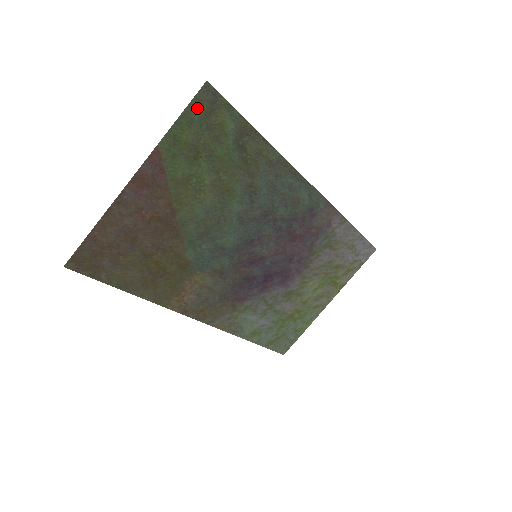
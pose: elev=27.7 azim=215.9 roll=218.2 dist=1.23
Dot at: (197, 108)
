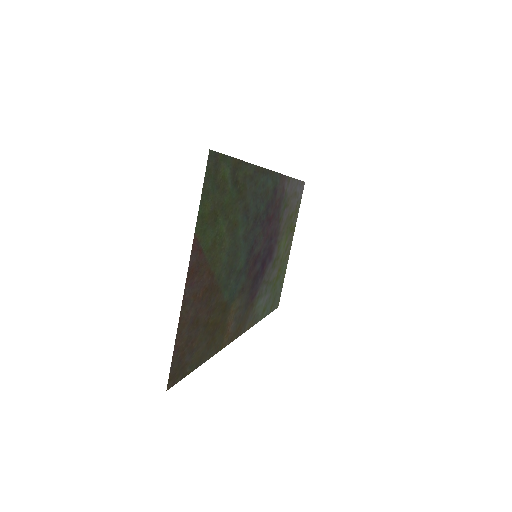
Dot at: (208, 178)
